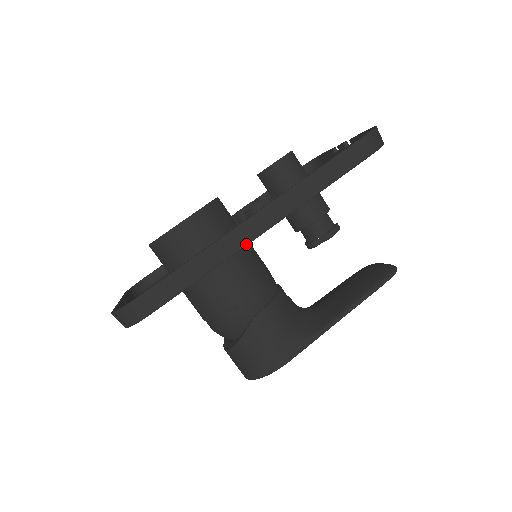
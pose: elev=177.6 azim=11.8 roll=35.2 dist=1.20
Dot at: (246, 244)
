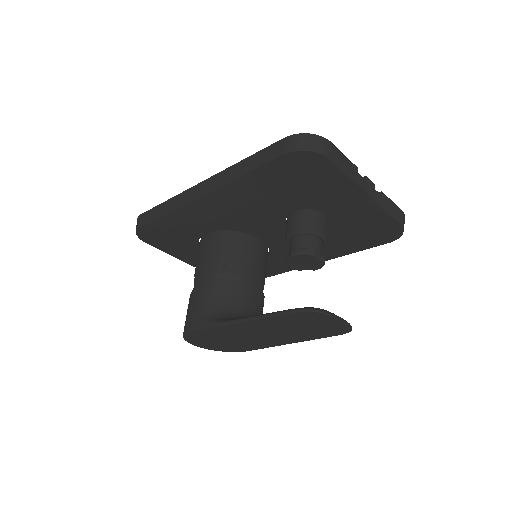
Dot at: (188, 201)
